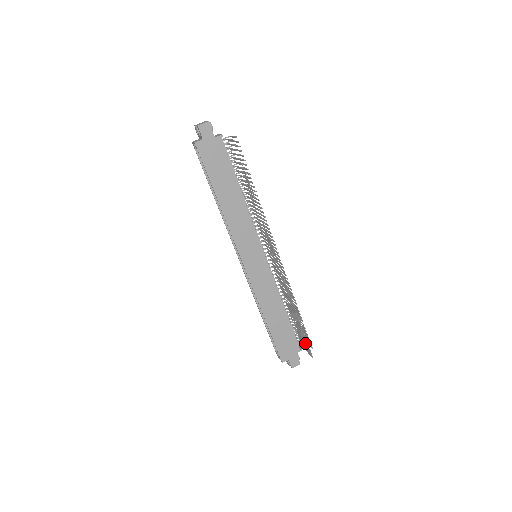
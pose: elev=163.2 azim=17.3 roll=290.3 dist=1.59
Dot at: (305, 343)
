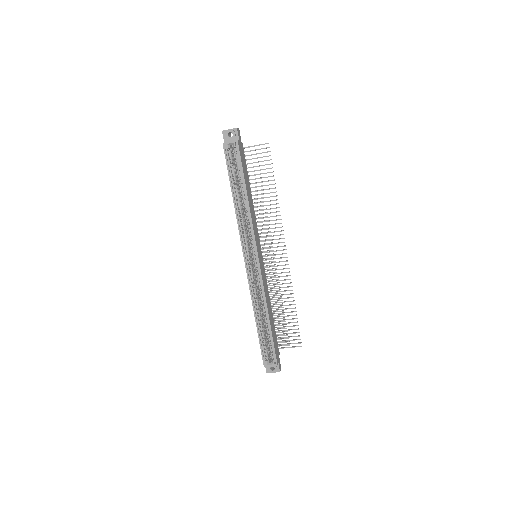
Dot at: (292, 336)
